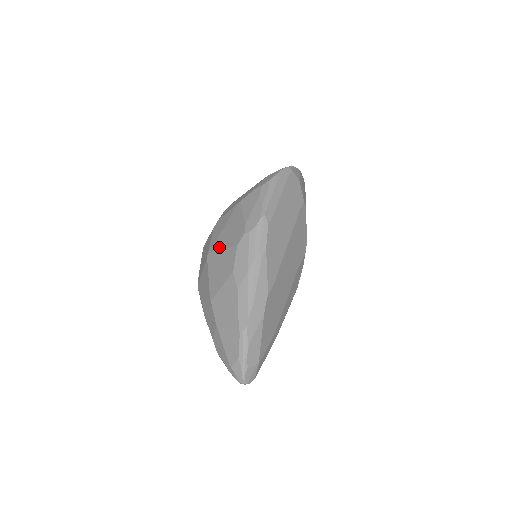
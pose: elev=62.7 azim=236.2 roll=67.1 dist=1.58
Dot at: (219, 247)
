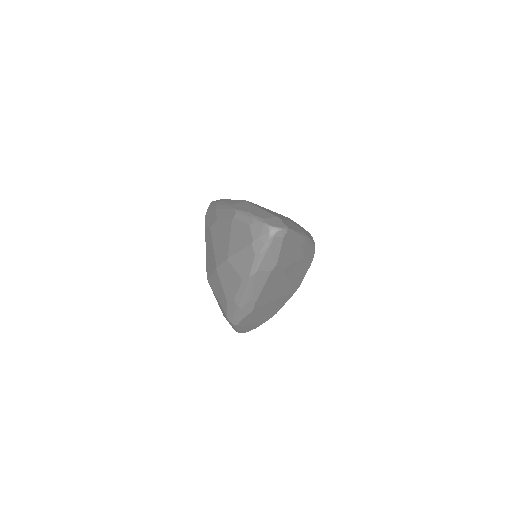
Dot at: occluded
